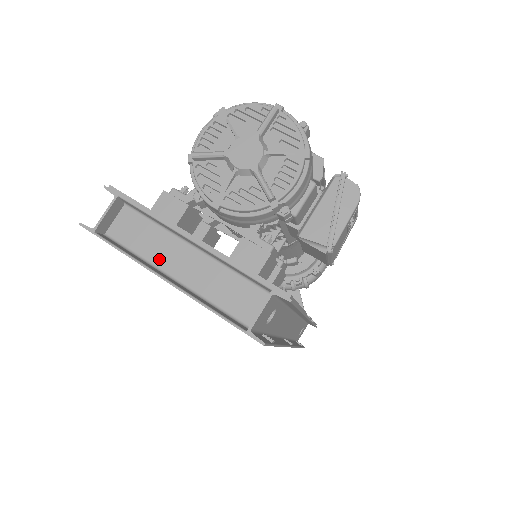
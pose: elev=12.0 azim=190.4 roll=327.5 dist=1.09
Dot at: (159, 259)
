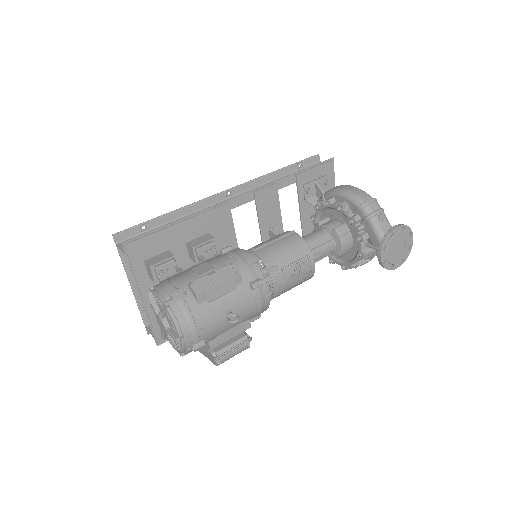
Dot at: occluded
